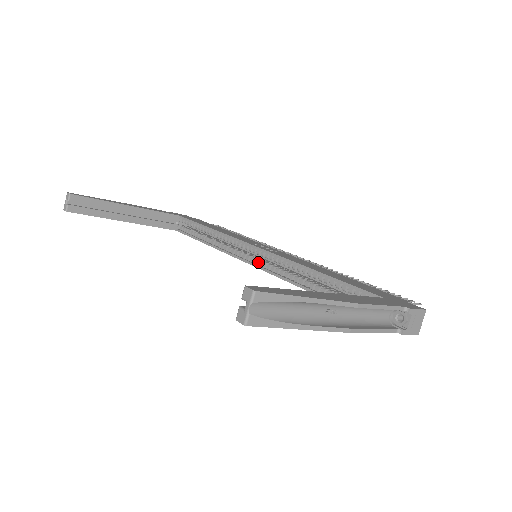
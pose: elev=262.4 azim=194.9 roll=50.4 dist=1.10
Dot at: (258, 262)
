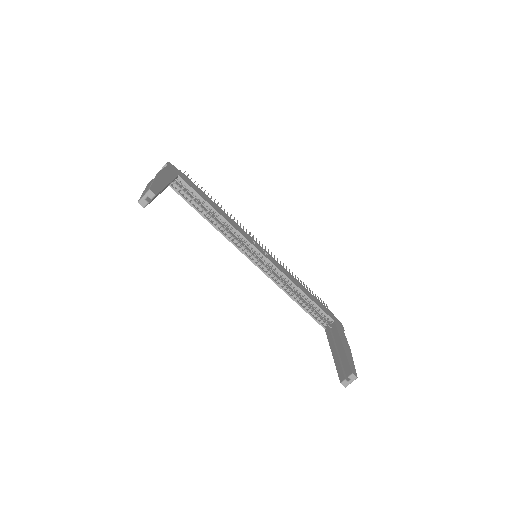
Dot at: (257, 261)
